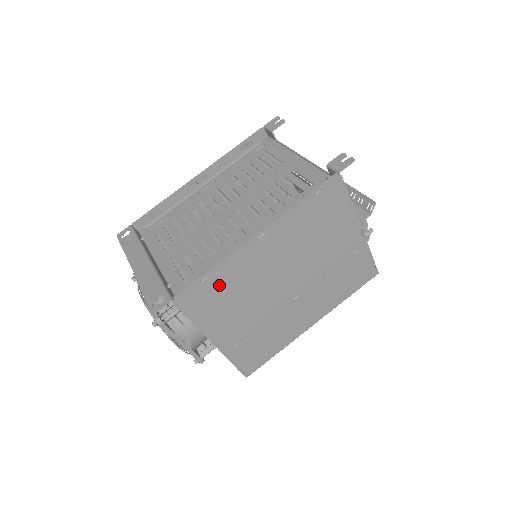
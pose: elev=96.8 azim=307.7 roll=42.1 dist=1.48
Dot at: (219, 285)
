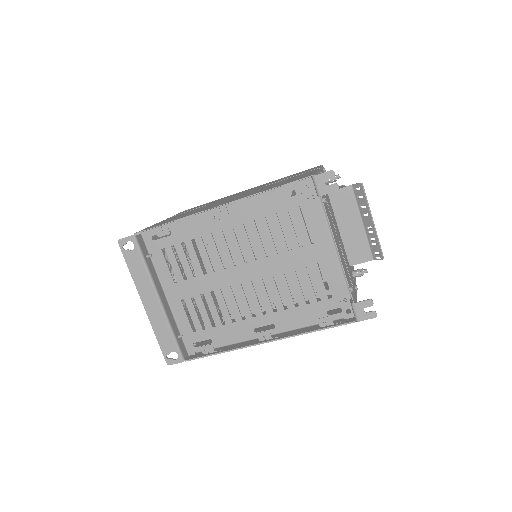
Dot at: occluded
